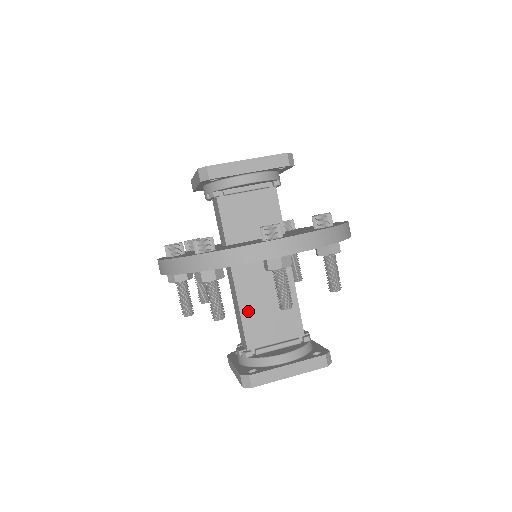
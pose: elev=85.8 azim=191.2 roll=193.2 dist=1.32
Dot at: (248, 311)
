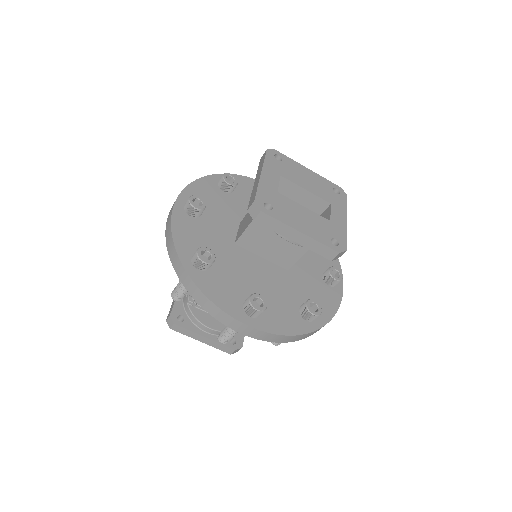
Dot at: occluded
